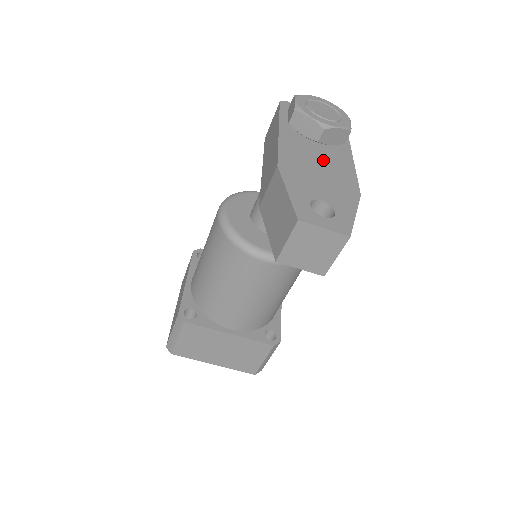
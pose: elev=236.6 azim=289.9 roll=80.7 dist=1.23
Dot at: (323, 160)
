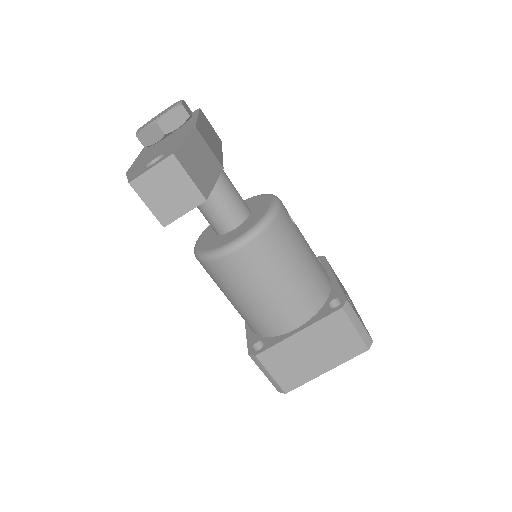
Dot at: (168, 139)
